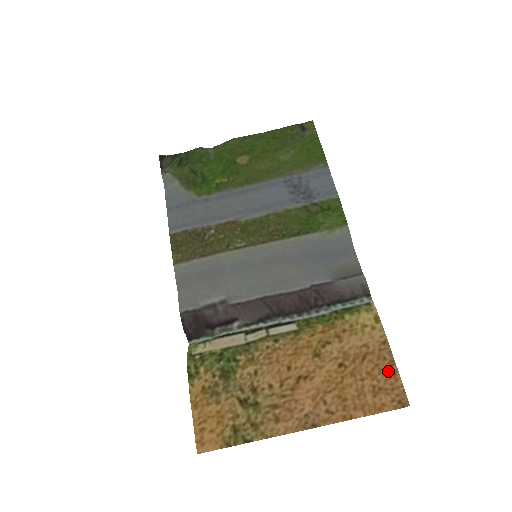
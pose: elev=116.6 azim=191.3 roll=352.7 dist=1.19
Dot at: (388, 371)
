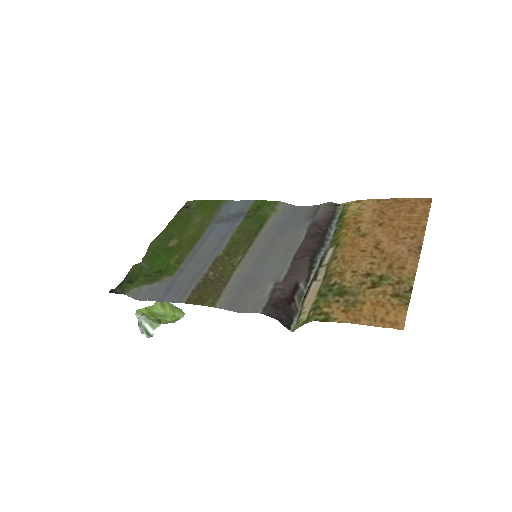
Dot at: (400, 203)
